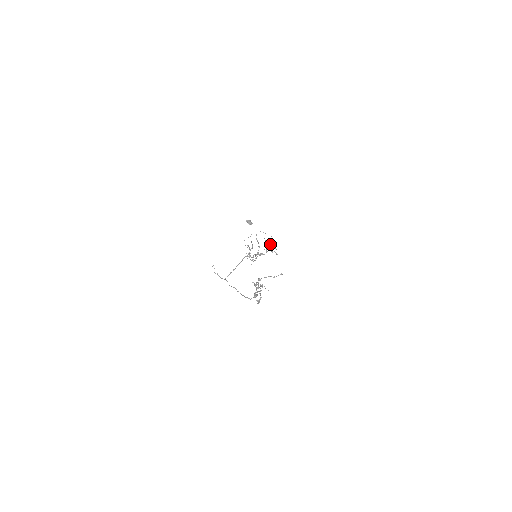
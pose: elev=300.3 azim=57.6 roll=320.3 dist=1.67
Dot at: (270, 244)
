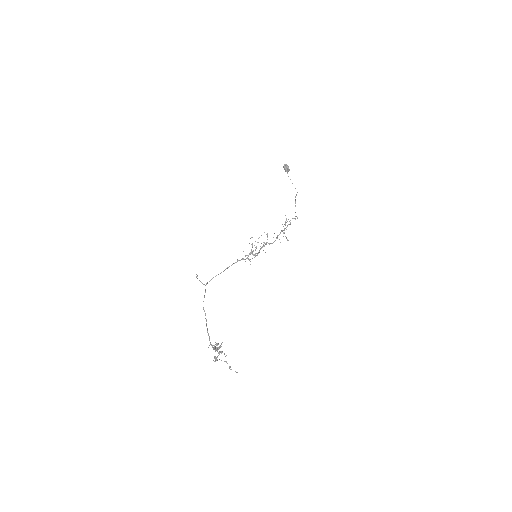
Dot at: (287, 226)
